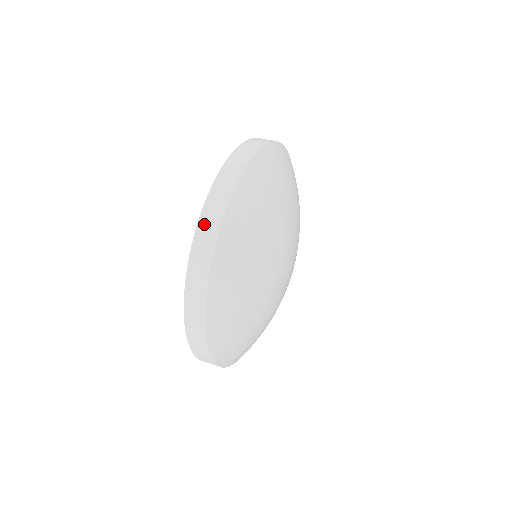
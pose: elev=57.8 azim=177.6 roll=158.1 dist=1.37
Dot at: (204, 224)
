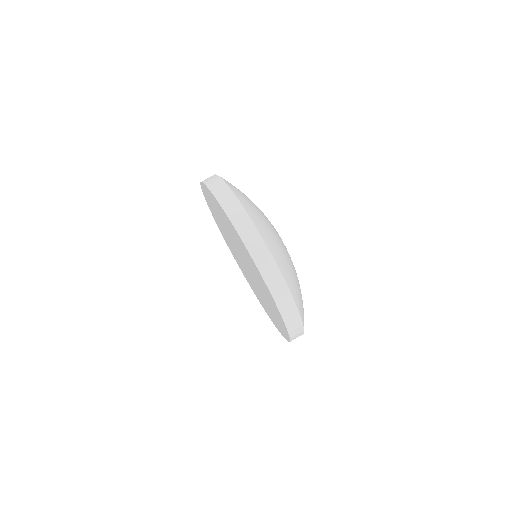
Dot at: (275, 290)
